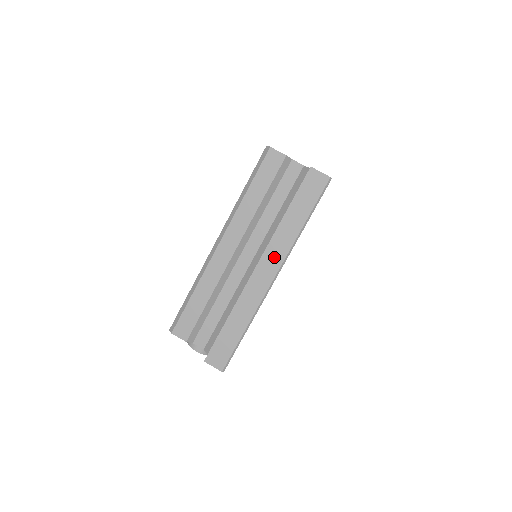
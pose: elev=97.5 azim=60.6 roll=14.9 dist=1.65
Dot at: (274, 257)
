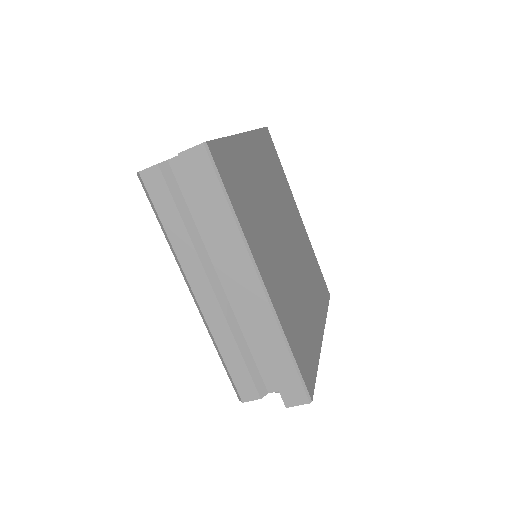
Dot at: (239, 265)
